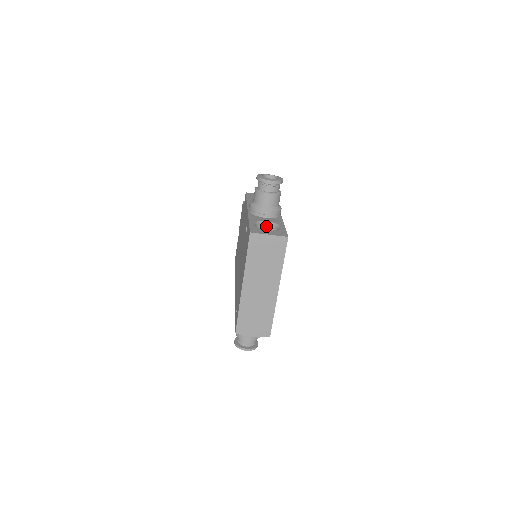
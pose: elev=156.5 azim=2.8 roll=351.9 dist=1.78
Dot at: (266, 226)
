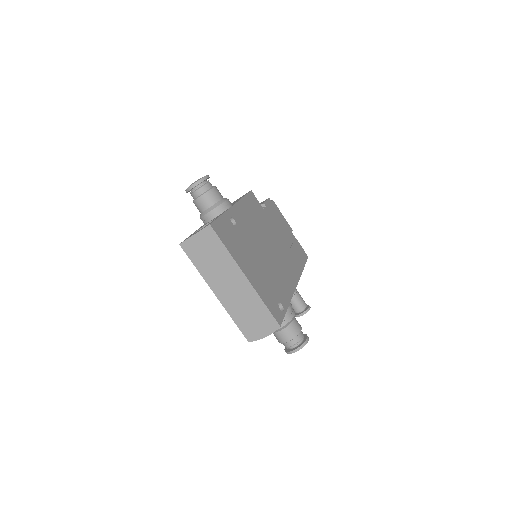
Dot at: occluded
